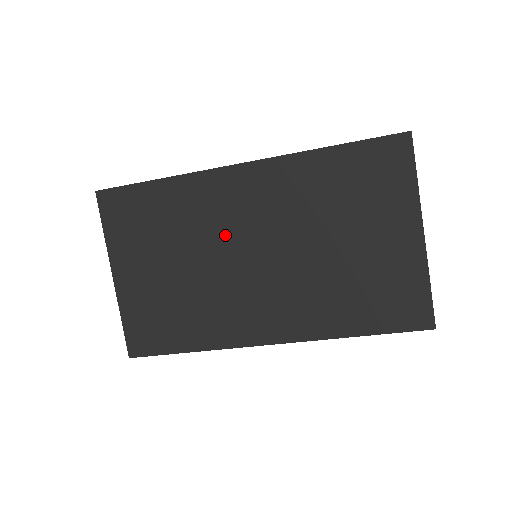
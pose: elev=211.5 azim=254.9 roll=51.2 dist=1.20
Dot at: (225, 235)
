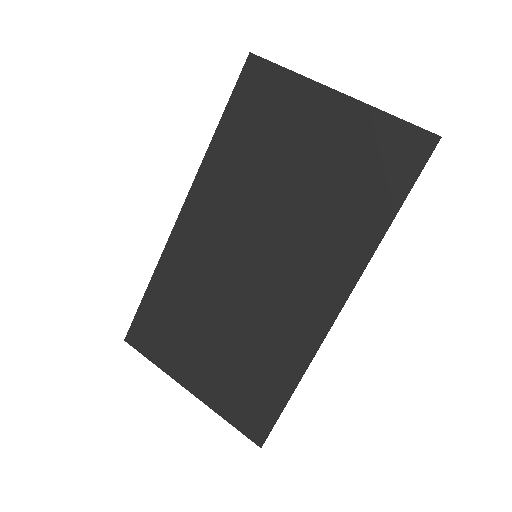
Dot at: (222, 268)
